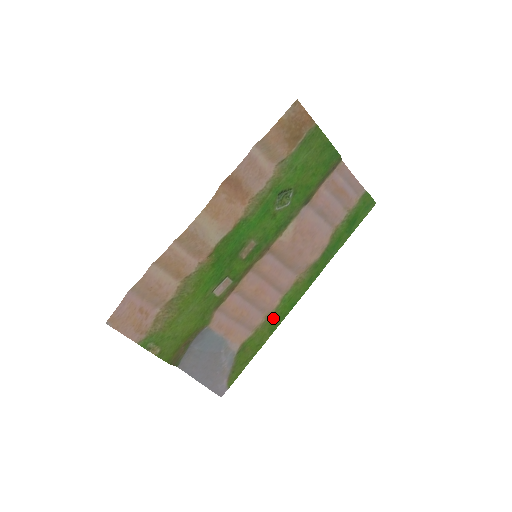
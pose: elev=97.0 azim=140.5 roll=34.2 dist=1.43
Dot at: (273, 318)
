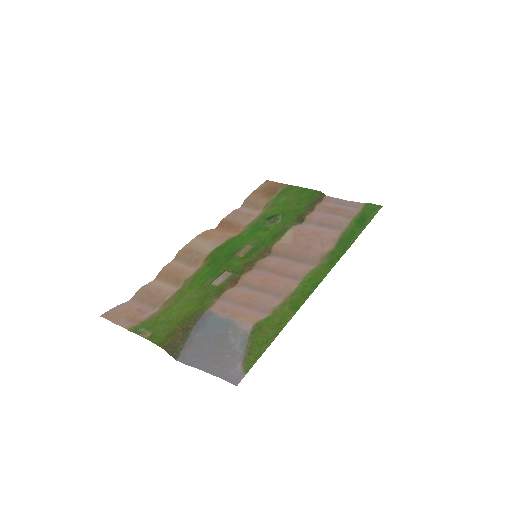
Dot at: (293, 298)
